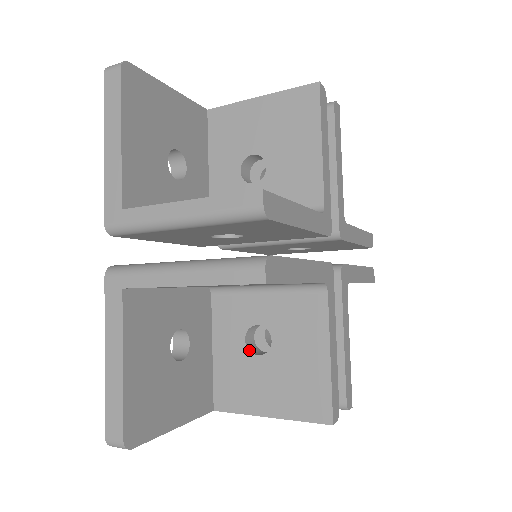
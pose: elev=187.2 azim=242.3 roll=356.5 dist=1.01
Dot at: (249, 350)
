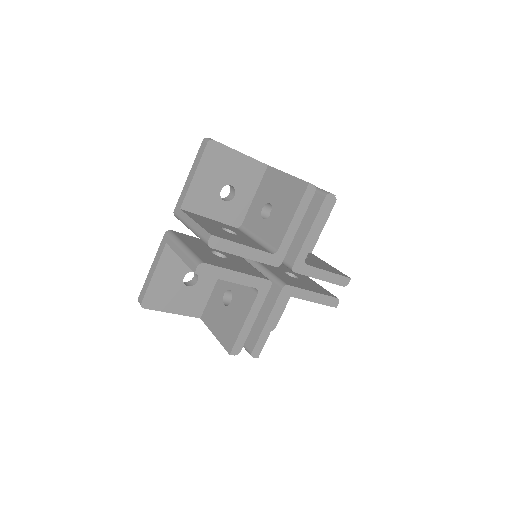
Dot at: (223, 300)
